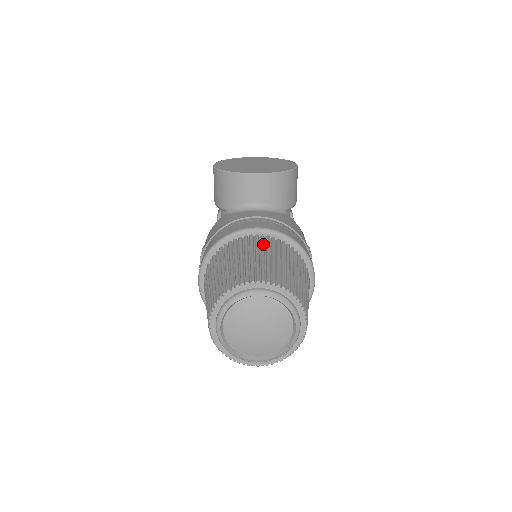
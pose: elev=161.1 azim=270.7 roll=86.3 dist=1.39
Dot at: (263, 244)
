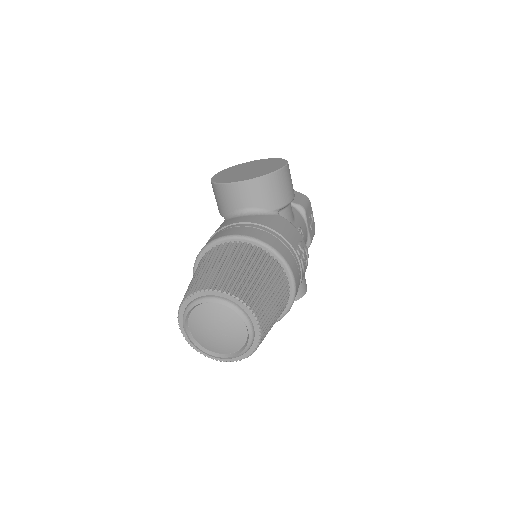
Dot at: (230, 251)
